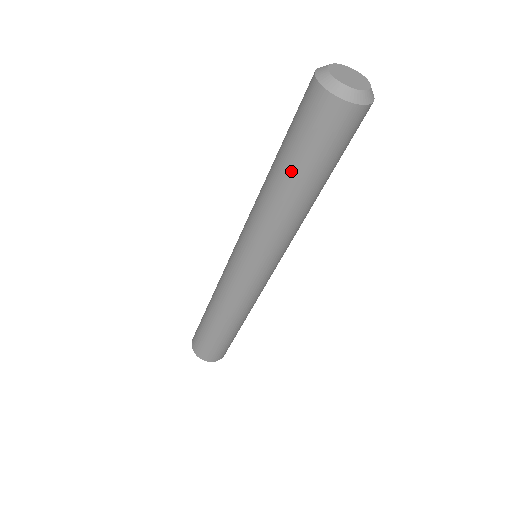
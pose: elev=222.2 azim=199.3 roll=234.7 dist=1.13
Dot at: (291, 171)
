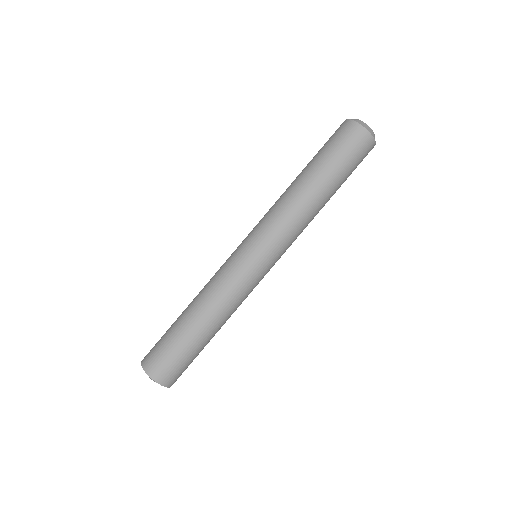
Dot at: (308, 164)
